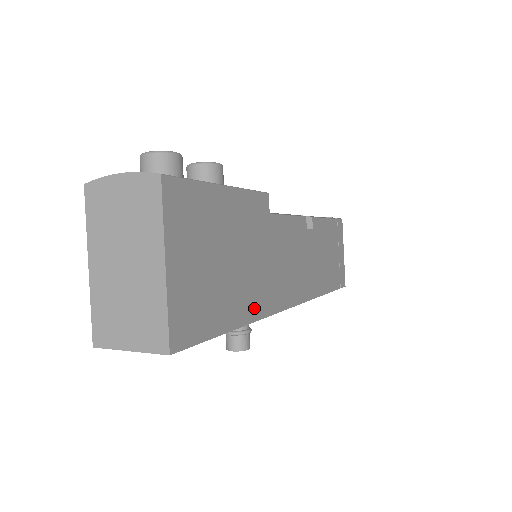
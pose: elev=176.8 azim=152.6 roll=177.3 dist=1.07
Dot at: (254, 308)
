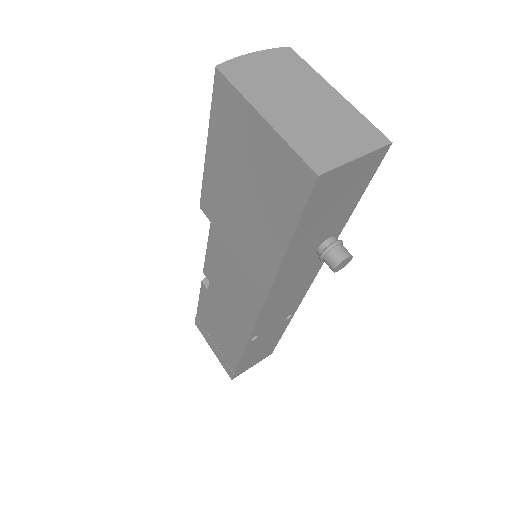
Dot at: occluded
